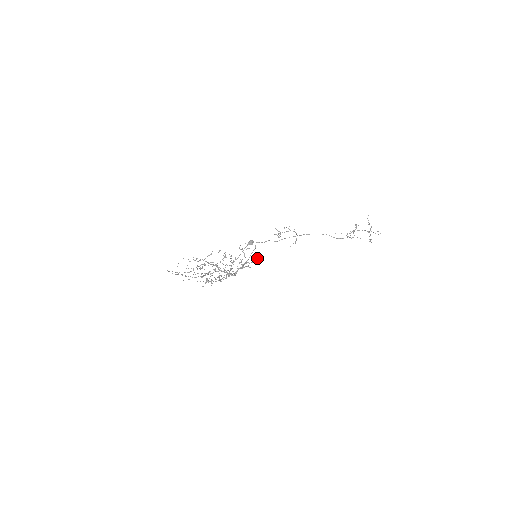
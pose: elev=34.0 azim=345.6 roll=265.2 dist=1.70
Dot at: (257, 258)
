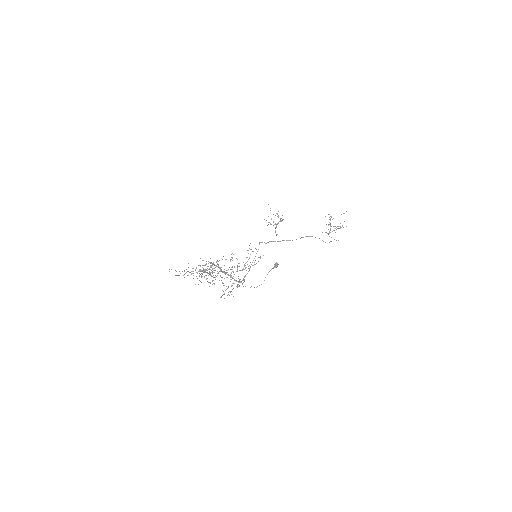
Dot at: occluded
